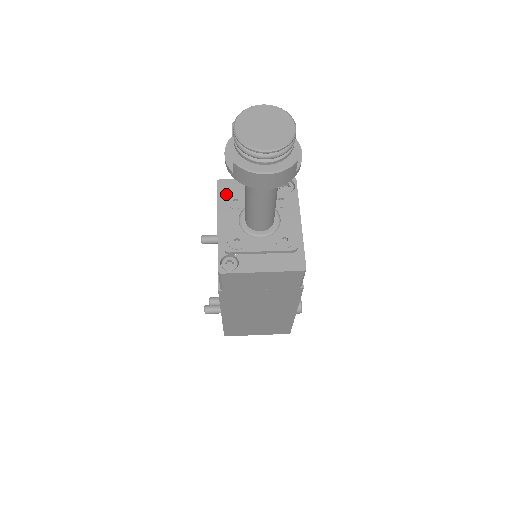
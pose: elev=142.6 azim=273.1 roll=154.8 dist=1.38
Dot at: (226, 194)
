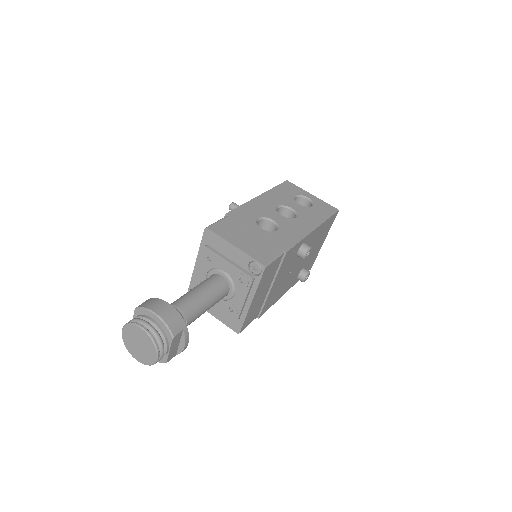
Dot at: (204, 248)
